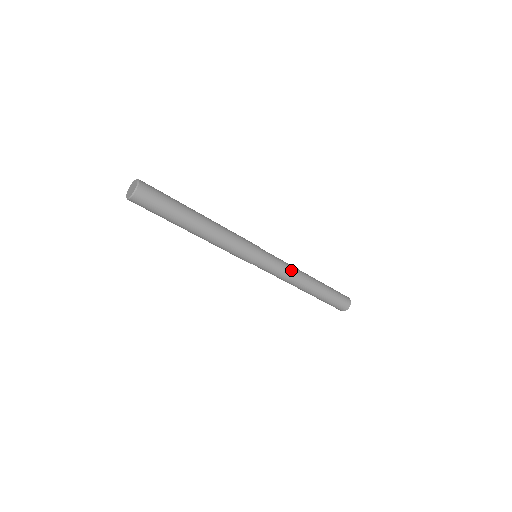
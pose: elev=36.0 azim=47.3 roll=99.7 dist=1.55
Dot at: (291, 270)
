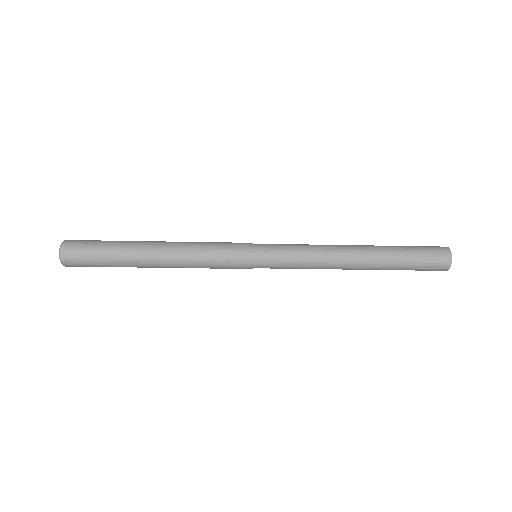
Dot at: (314, 261)
